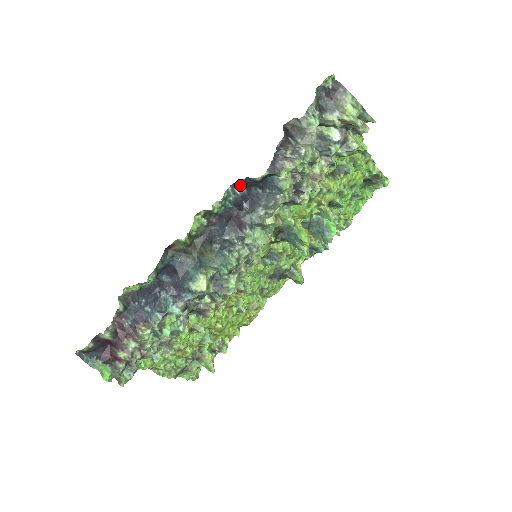
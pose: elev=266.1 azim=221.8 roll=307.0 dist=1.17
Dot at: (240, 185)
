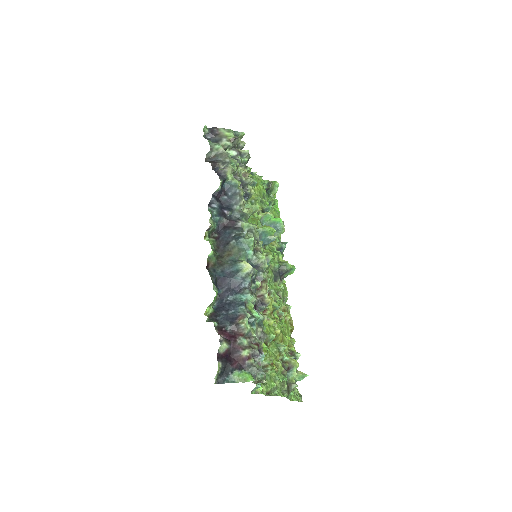
Dot at: (213, 201)
